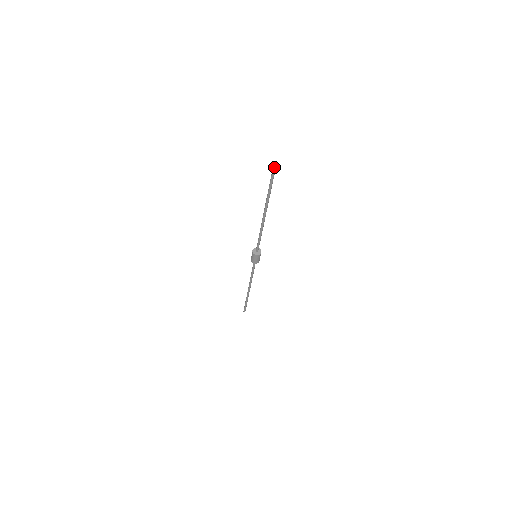
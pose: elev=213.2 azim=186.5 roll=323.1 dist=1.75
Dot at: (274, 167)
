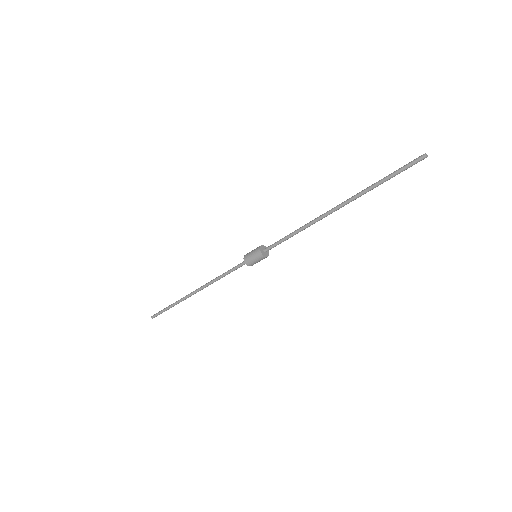
Dot at: (426, 157)
